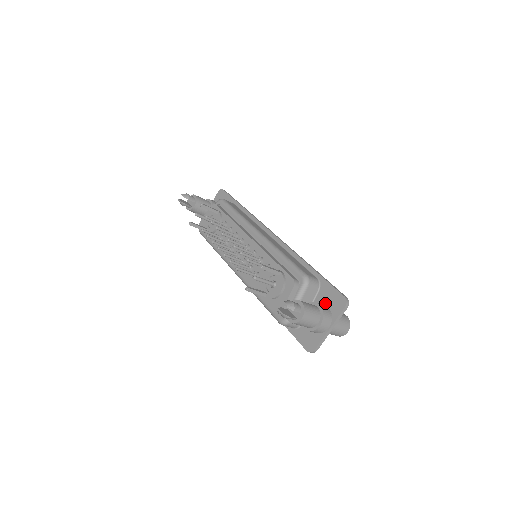
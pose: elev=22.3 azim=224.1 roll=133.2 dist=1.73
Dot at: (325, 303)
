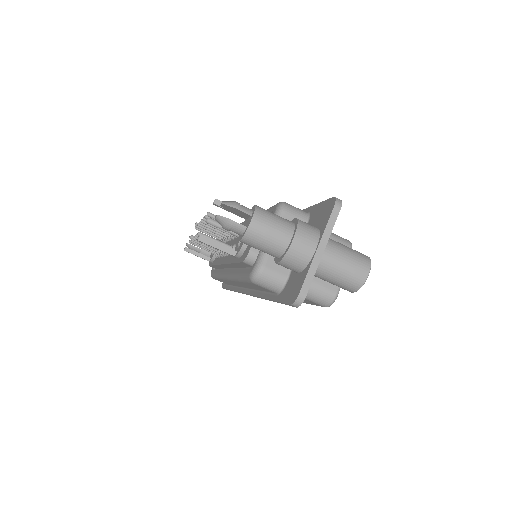
Dot at: occluded
